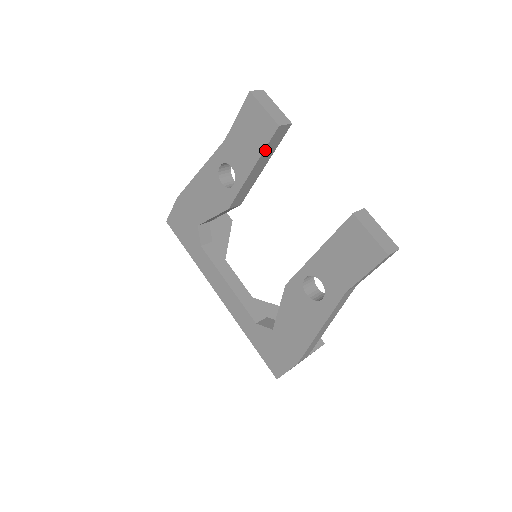
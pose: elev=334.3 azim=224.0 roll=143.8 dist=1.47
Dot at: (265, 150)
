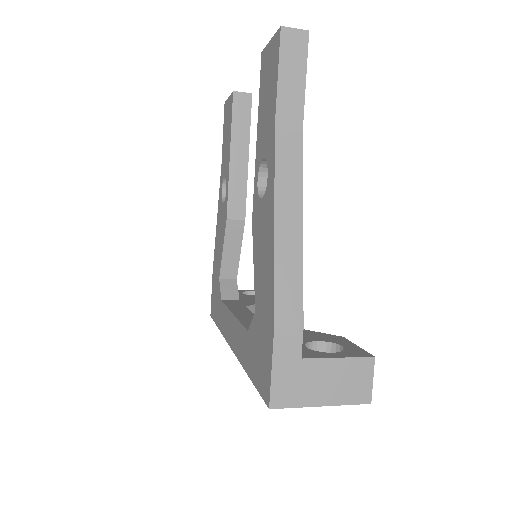
Dot at: (233, 125)
